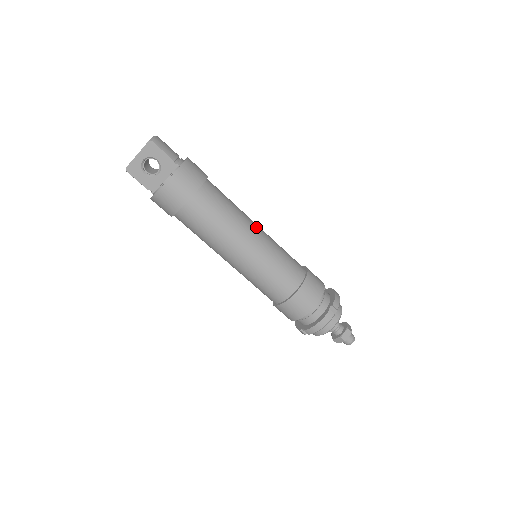
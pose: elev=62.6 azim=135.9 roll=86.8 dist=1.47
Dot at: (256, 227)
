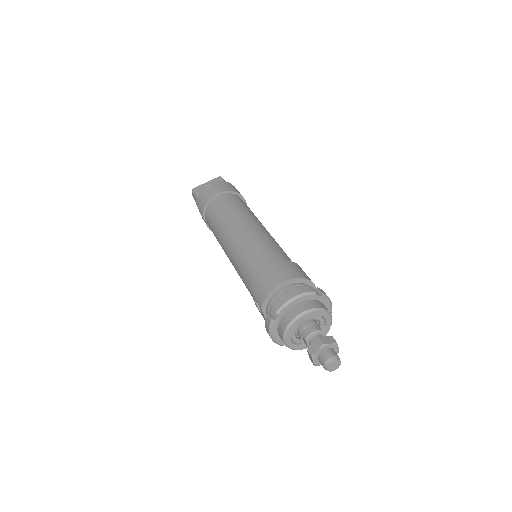
Dot at: occluded
